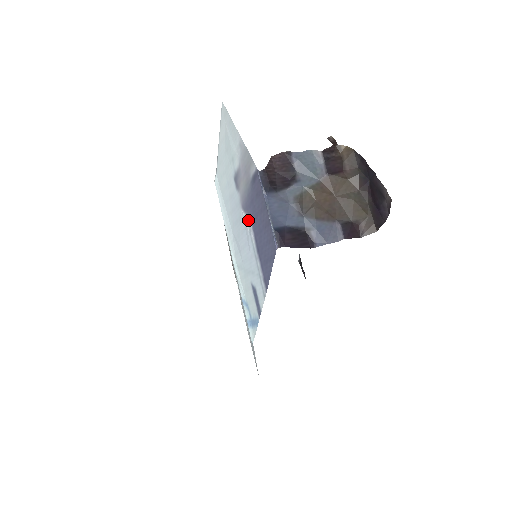
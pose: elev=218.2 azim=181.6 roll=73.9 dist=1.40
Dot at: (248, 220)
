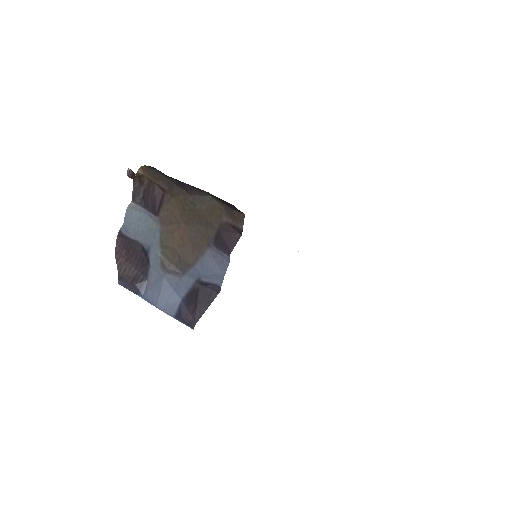
Dot at: occluded
